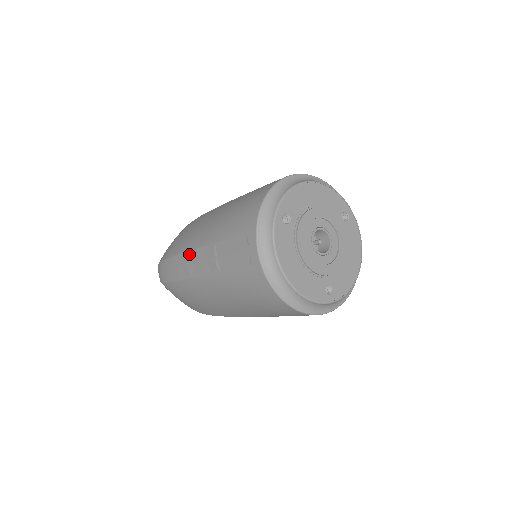
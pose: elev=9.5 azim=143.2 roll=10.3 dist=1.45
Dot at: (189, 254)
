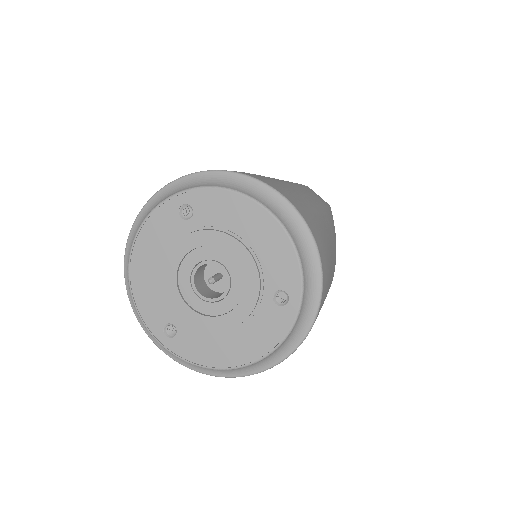
Dot at: occluded
